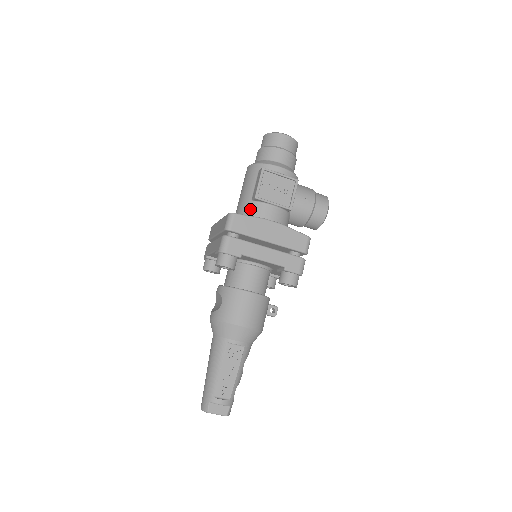
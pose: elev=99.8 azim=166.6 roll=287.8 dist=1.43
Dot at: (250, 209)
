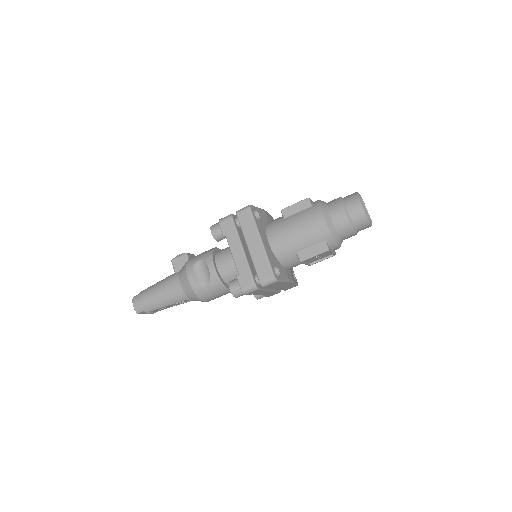
Dot at: (289, 257)
